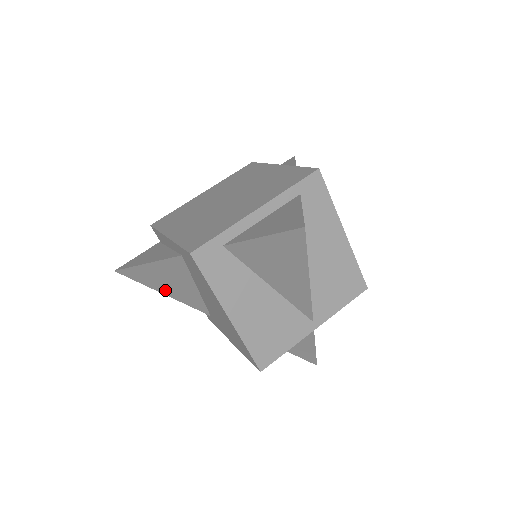
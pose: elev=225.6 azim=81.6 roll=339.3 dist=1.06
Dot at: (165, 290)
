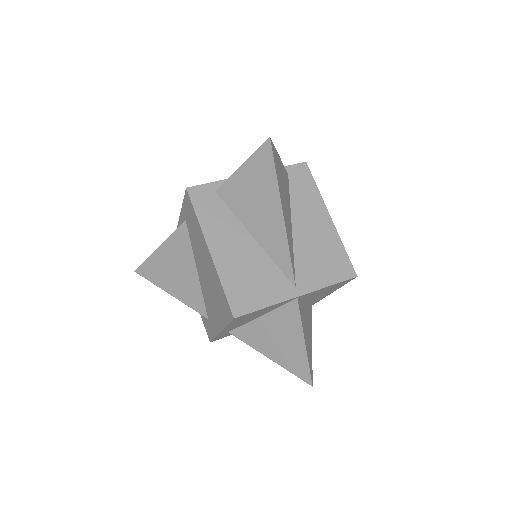
Dot at: (172, 287)
